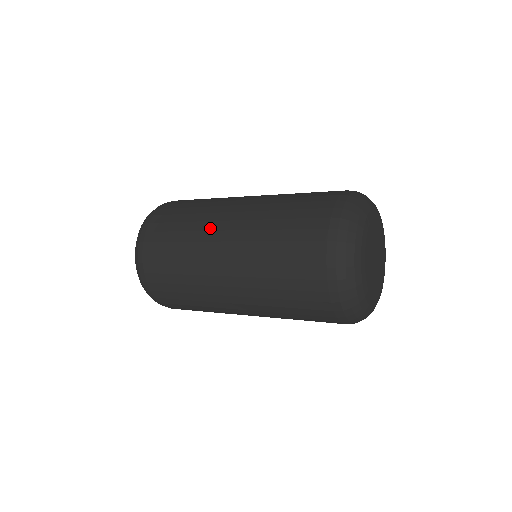
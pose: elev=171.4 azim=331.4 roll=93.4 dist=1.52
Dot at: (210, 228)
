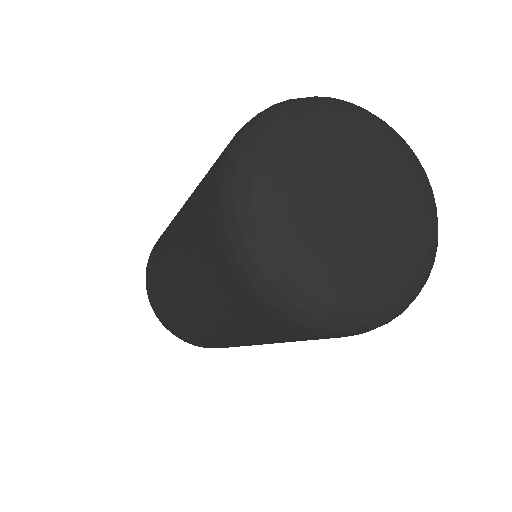
Dot at: (169, 228)
